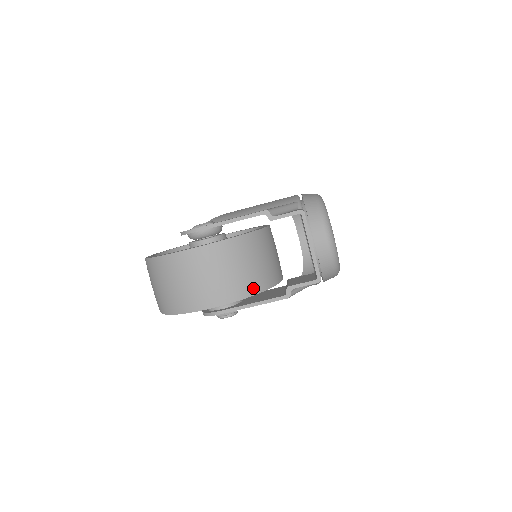
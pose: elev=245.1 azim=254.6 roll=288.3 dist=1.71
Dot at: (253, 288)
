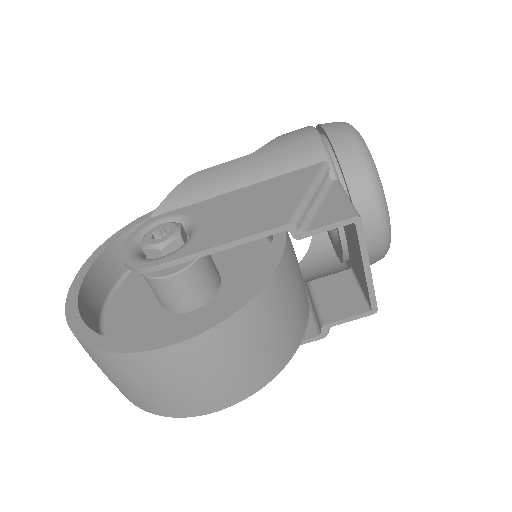
Dot at: (278, 364)
